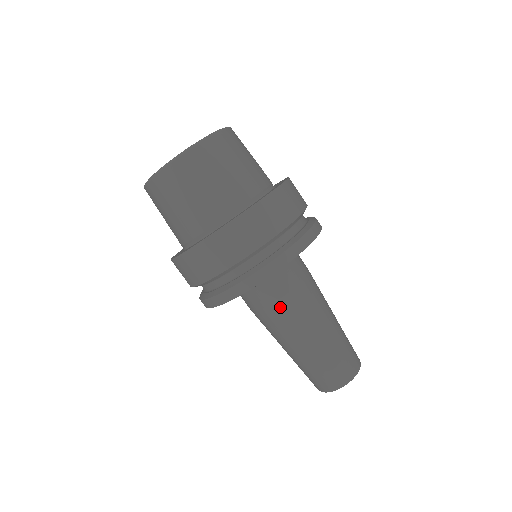
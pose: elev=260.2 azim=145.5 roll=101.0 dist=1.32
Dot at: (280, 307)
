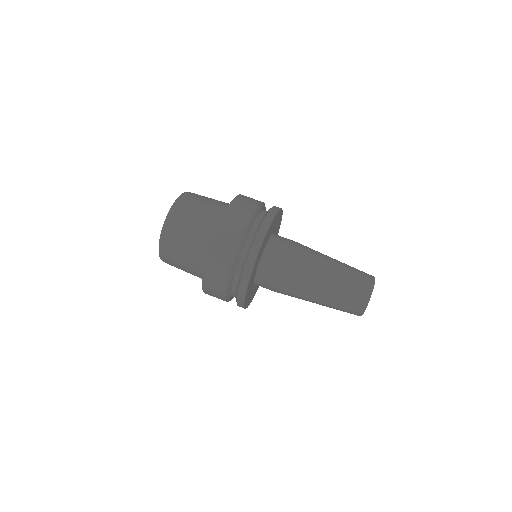
Dot at: (285, 278)
